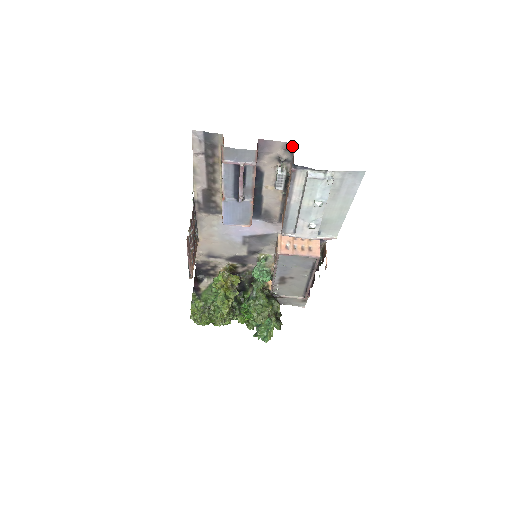
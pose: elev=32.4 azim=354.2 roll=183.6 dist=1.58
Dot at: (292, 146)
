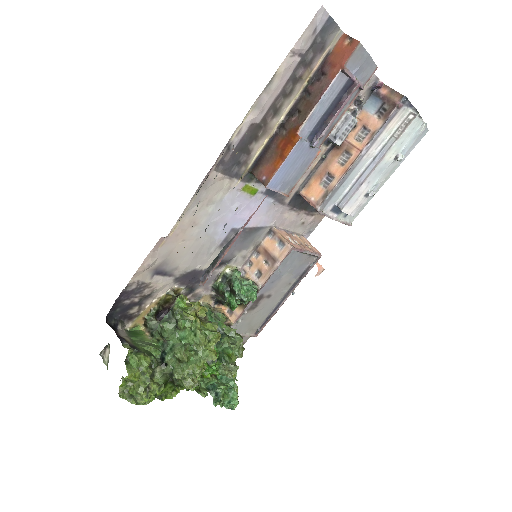
Dot at: (382, 83)
